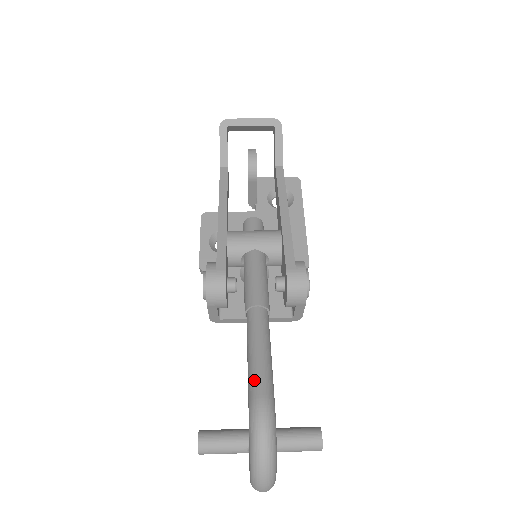
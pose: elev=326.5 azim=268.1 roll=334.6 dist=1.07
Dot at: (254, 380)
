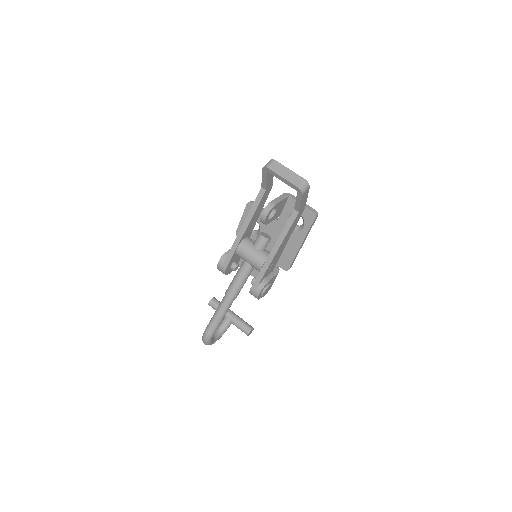
Dot at: (209, 325)
